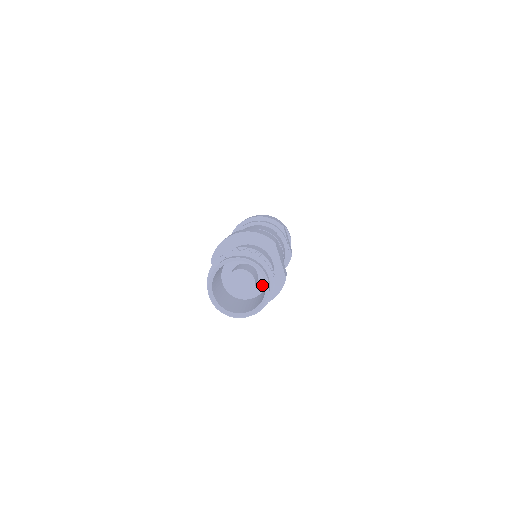
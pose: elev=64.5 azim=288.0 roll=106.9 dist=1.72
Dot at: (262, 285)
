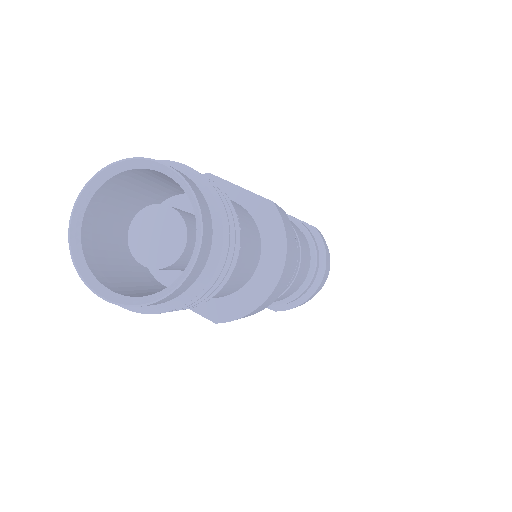
Dot at: occluded
